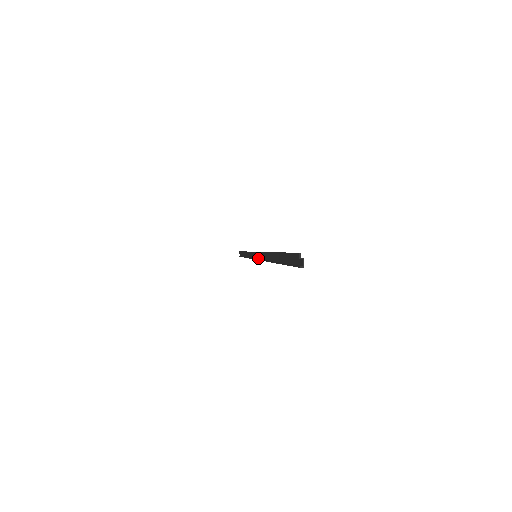
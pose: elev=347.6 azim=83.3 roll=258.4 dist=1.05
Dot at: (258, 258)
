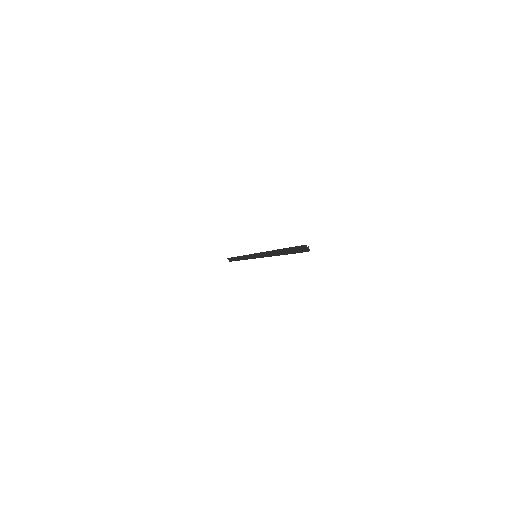
Dot at: (259, 257)
